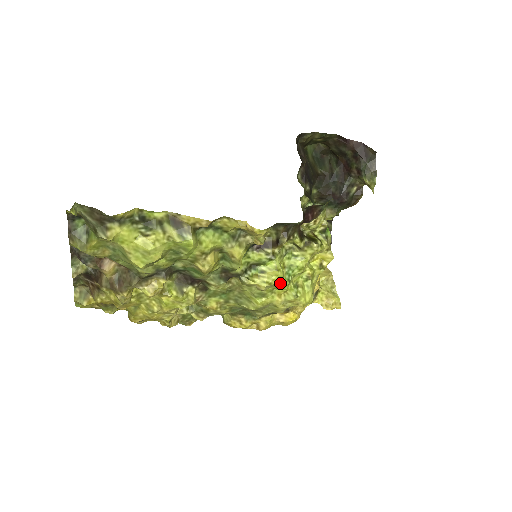
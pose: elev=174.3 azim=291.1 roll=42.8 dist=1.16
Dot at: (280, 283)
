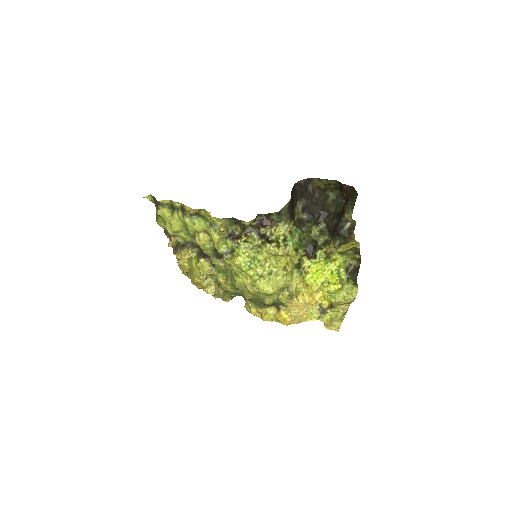
Dot at: (241, 266)
